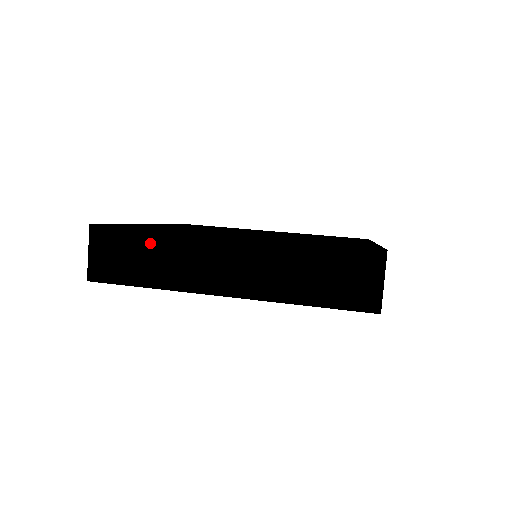
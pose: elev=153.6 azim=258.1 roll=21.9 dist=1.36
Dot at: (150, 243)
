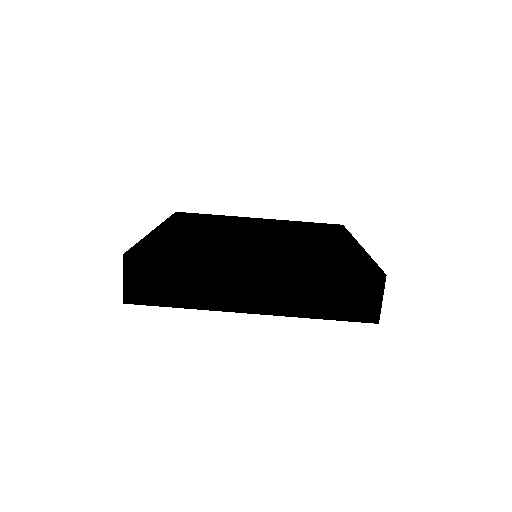
Dot at: (182, 271)
